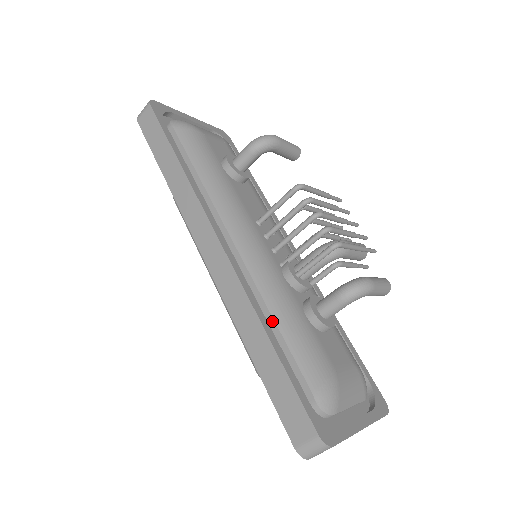
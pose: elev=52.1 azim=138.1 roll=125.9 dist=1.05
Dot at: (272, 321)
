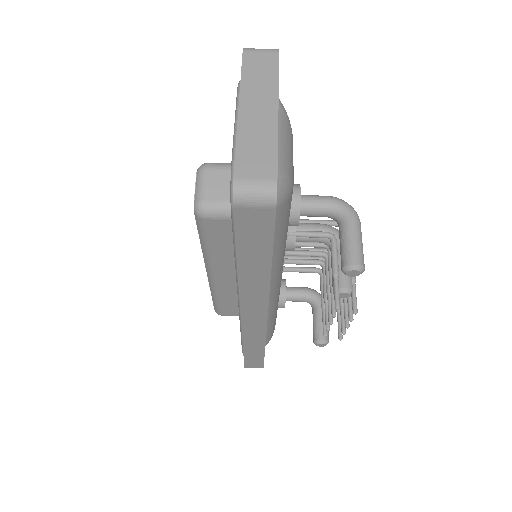
Dot at: occluded
